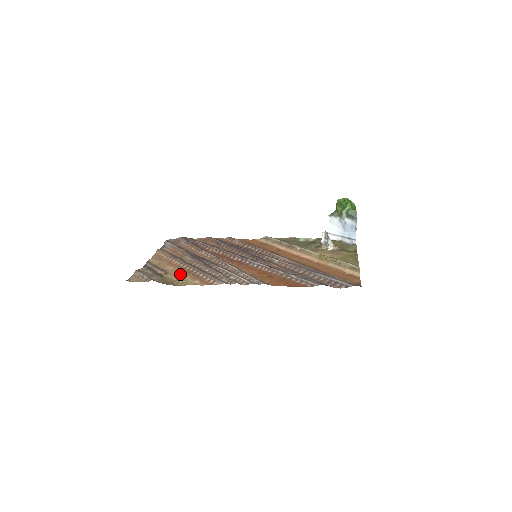
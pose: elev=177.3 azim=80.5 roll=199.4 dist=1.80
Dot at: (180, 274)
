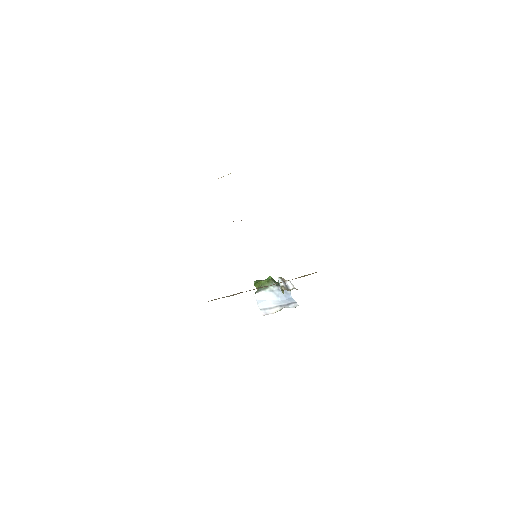
Dot at: occluded
